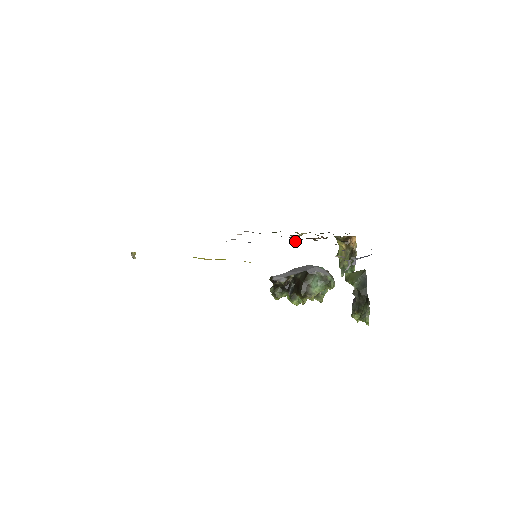
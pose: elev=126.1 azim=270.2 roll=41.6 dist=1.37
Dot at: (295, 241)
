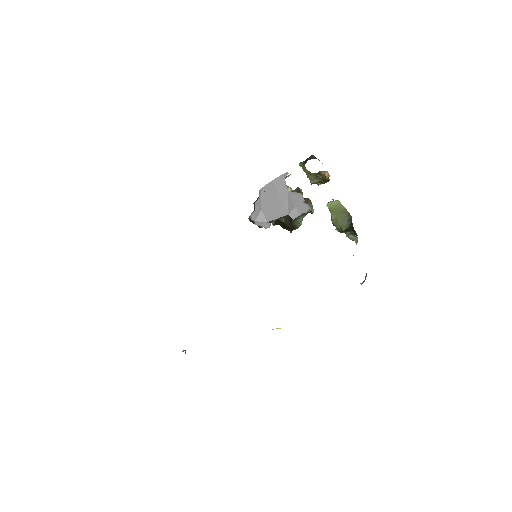
Dot at: occluded
